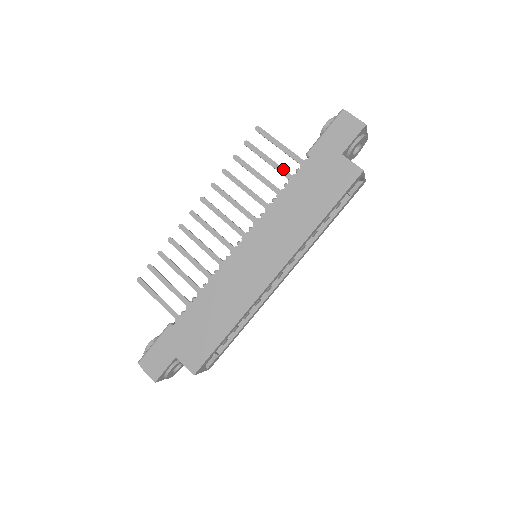
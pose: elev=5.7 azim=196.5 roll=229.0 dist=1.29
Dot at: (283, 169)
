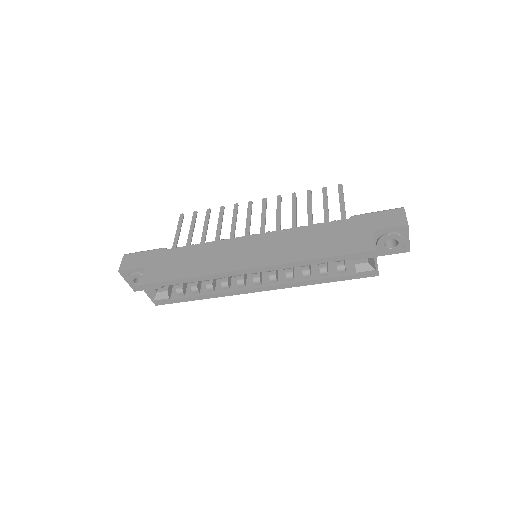
Dot at: (328, 217)
